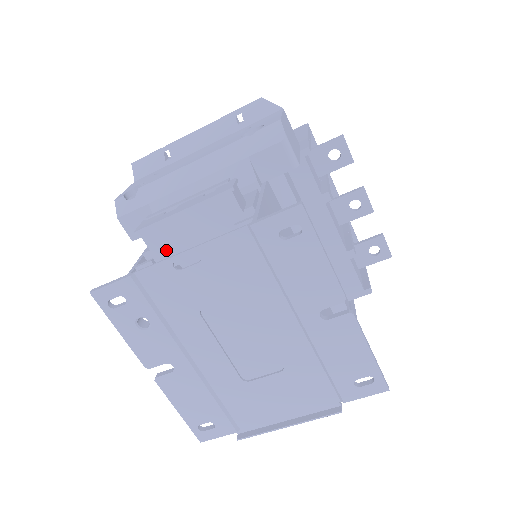
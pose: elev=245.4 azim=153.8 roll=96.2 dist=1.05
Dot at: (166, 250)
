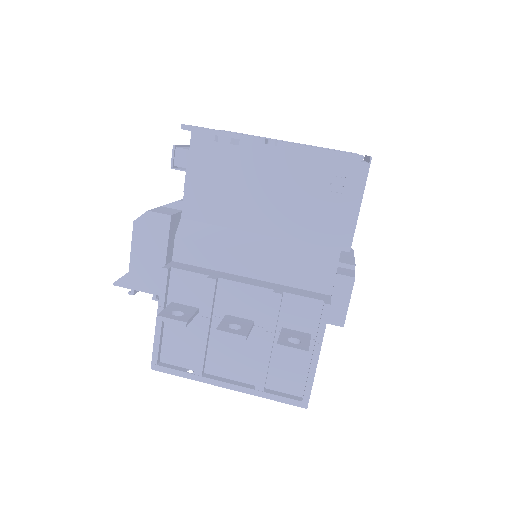
Dot at: occluded
